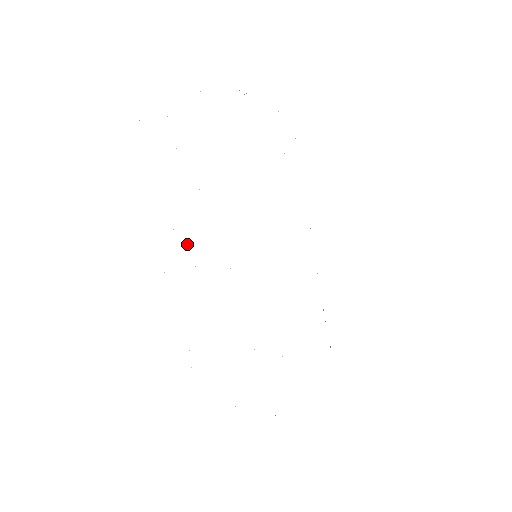
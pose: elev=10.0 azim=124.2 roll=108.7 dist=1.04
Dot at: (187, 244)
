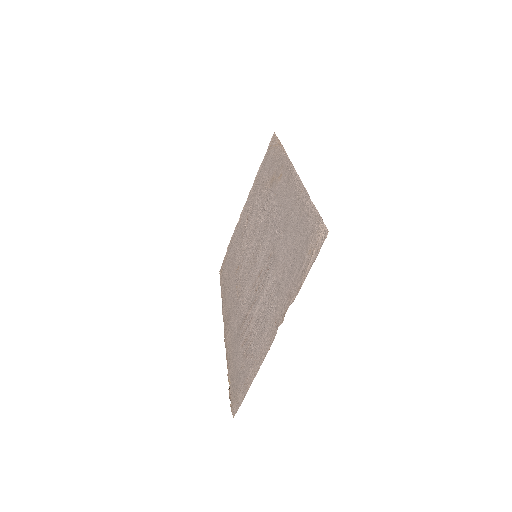
Dot at: (280, 185)
